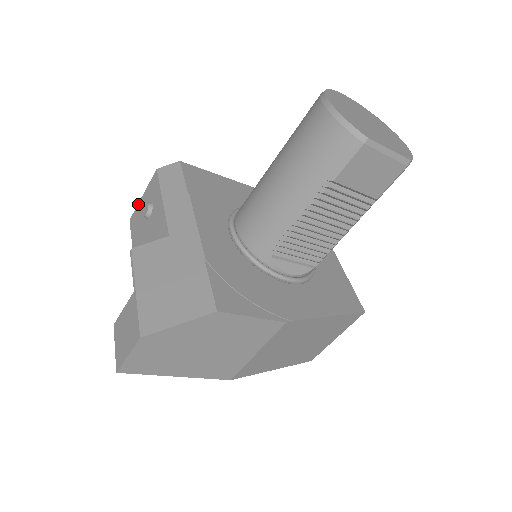
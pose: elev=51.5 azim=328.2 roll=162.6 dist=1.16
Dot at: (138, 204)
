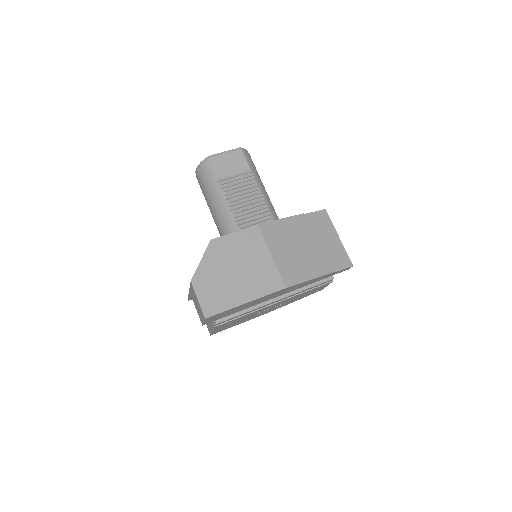
Dot at: occluded
